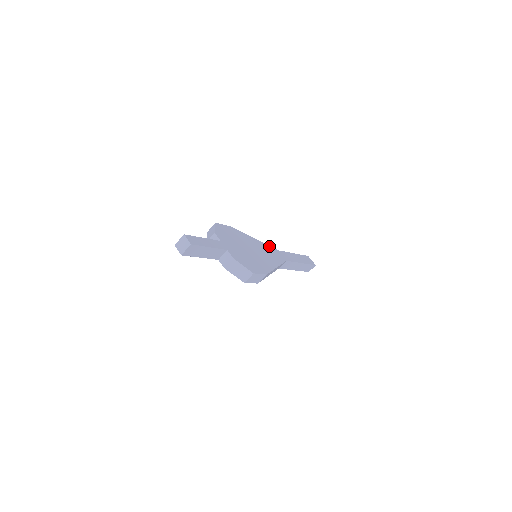
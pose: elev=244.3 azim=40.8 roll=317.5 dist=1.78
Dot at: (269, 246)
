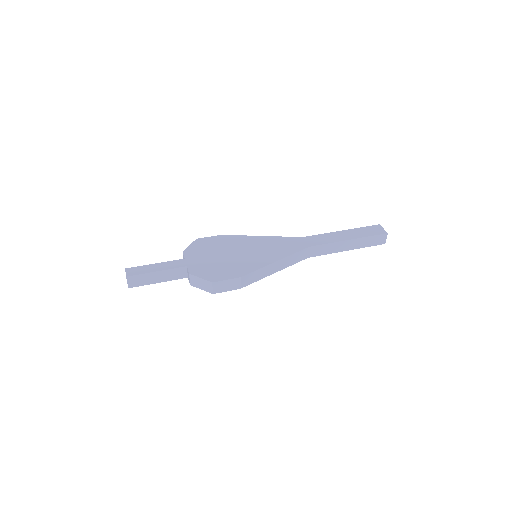
Dot at: (286, 237)
